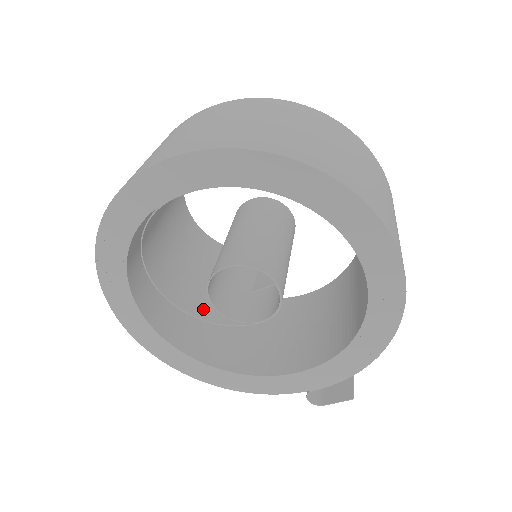
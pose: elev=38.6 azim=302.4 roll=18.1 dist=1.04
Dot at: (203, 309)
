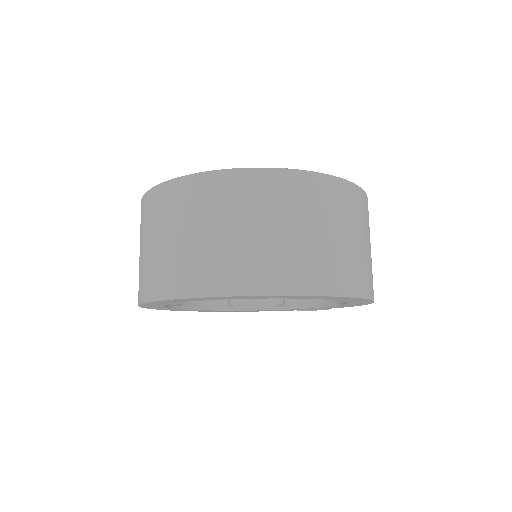
Dot at: occluded
